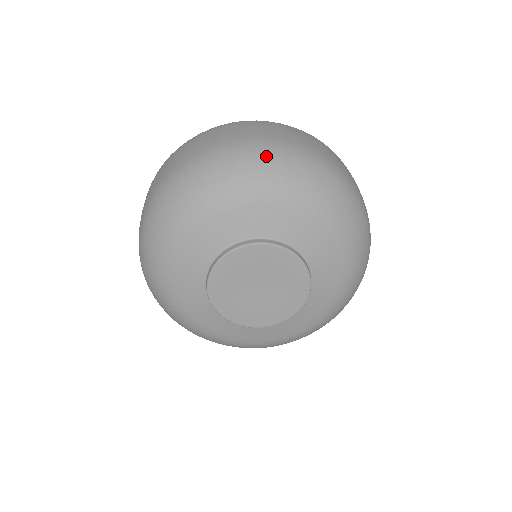
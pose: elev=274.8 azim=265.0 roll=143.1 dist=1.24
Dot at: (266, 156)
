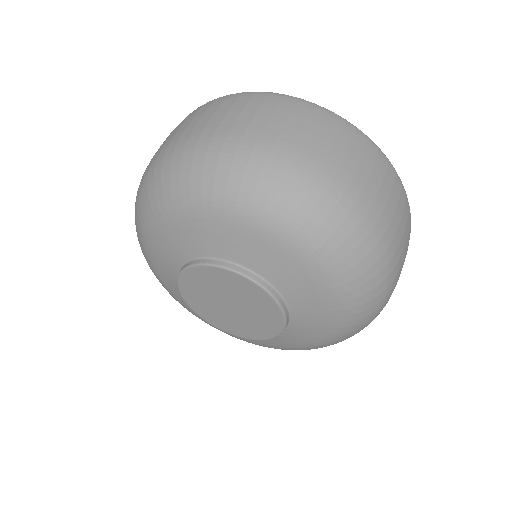
Dot at: (358, 236)
